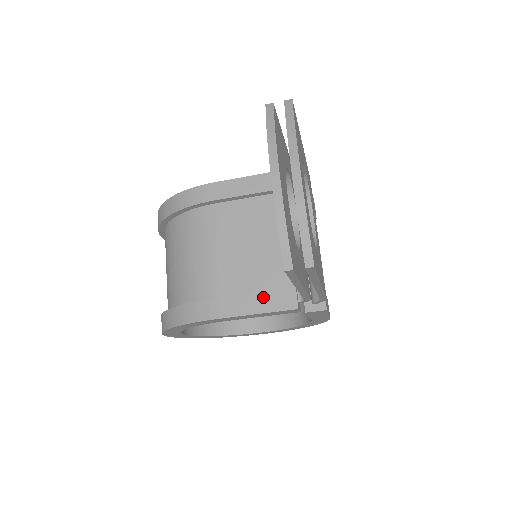
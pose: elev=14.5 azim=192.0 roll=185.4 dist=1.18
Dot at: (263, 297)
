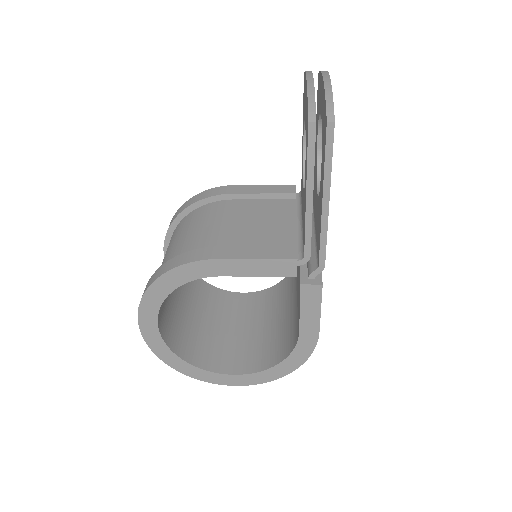
Dot at: (263, 249)
